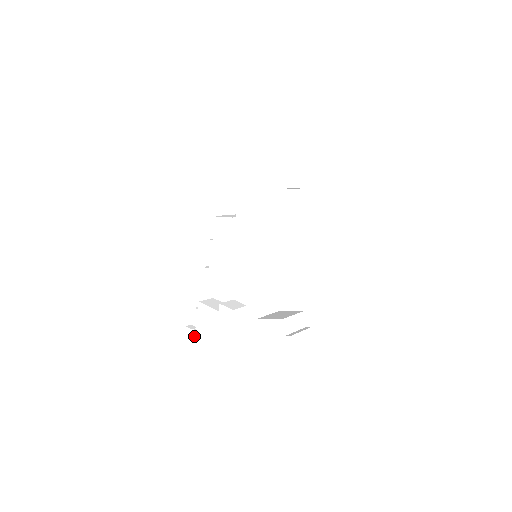
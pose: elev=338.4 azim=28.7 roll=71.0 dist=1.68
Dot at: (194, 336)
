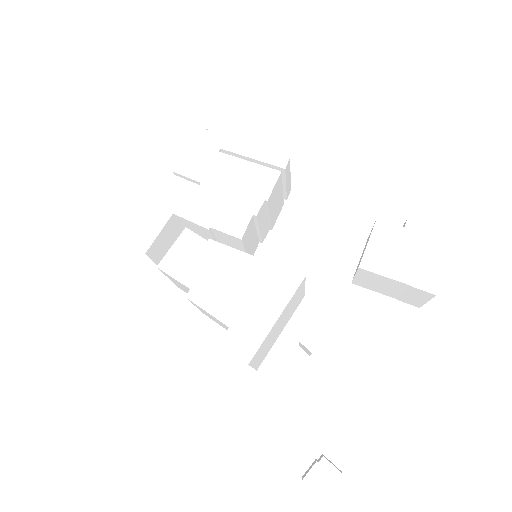
Dot at: (332, 466)
